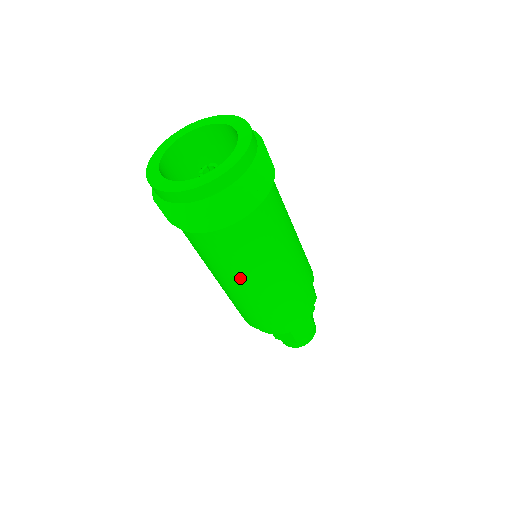
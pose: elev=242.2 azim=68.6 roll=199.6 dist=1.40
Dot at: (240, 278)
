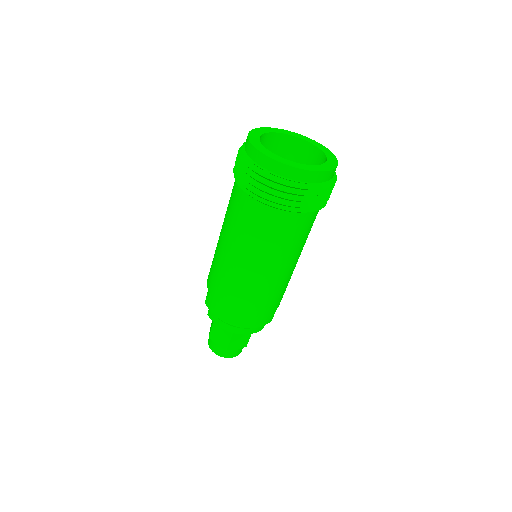
Dot at: (249, 258)
